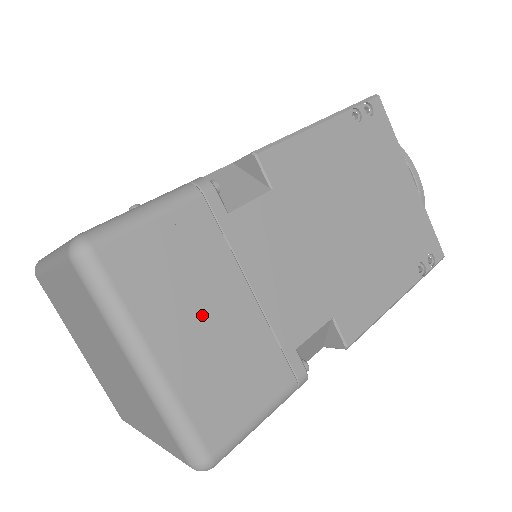
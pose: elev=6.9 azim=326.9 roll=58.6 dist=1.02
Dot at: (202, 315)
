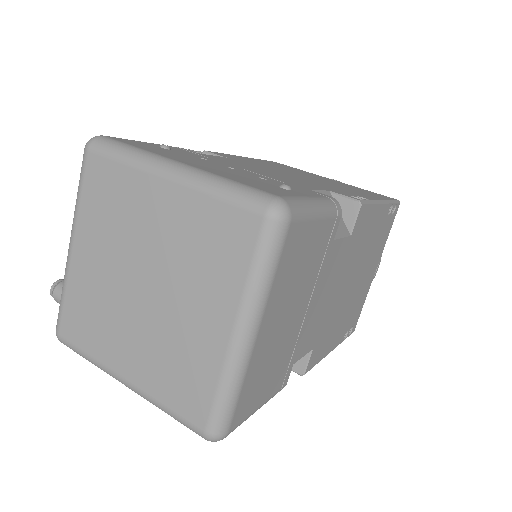
Dot at: (287, 312)
